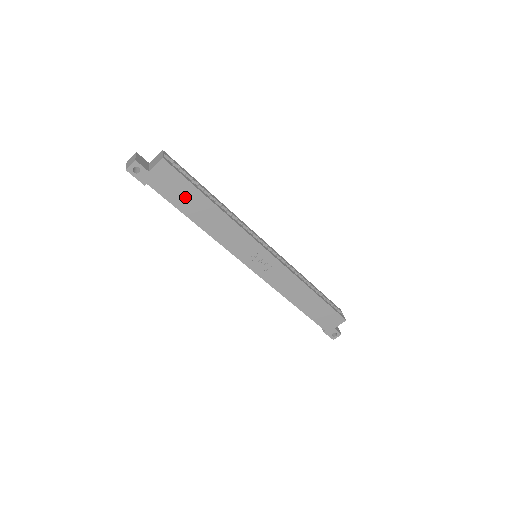
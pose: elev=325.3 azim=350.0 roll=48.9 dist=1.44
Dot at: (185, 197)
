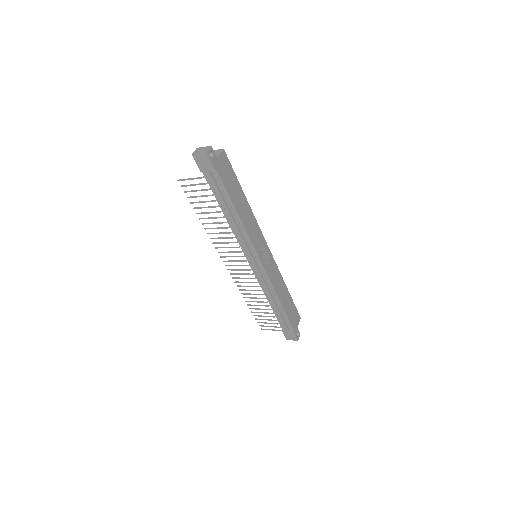
Dot at: (233, 186)
